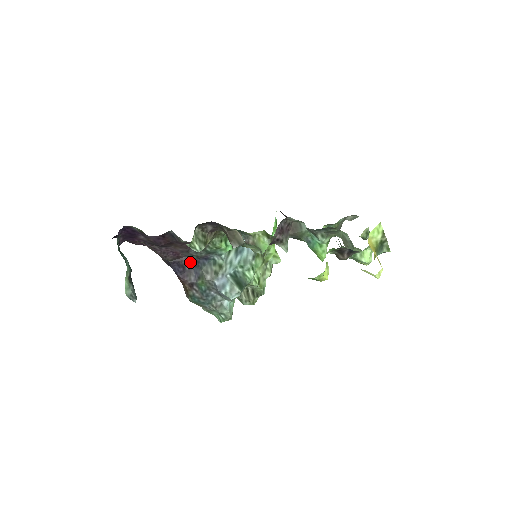
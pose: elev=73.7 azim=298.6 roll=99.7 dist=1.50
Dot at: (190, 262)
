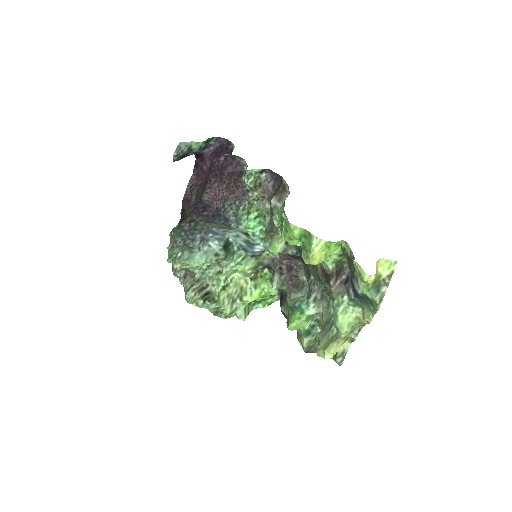
Dot at: (213, 213)
